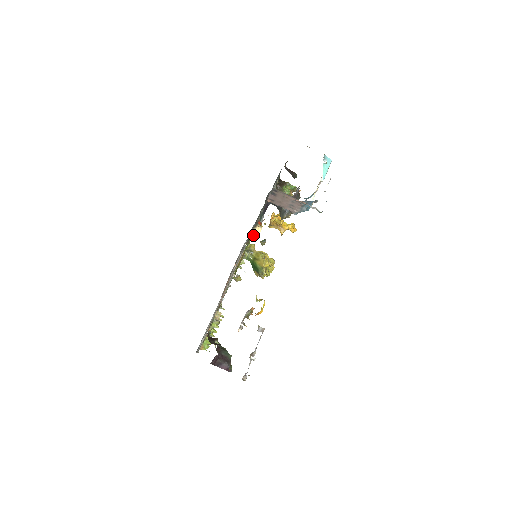
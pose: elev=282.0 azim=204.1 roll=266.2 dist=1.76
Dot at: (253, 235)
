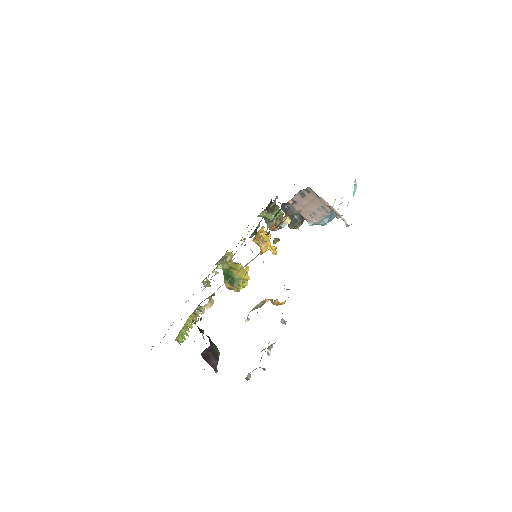
Dot at: (280, 224)
